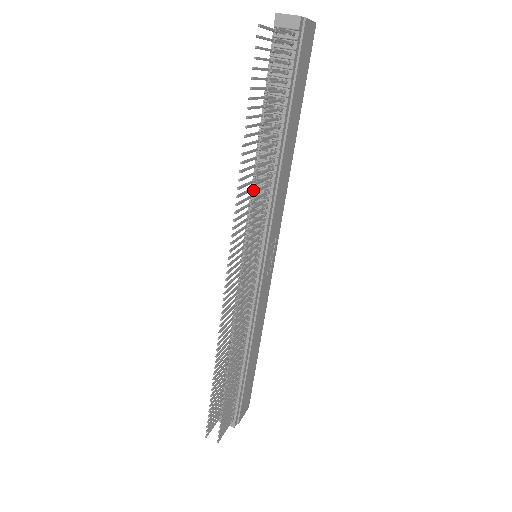
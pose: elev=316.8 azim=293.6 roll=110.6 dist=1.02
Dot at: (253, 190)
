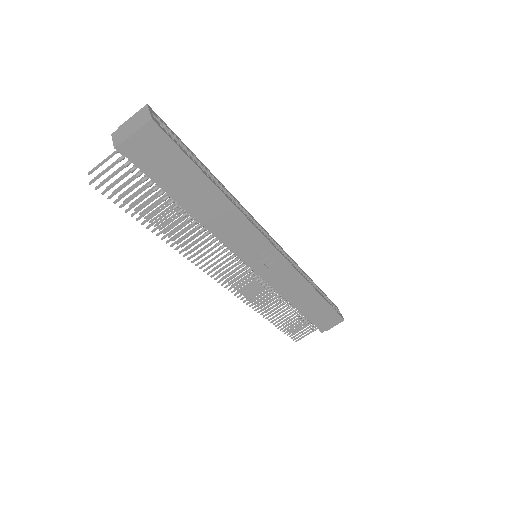
Dot at: occluded
